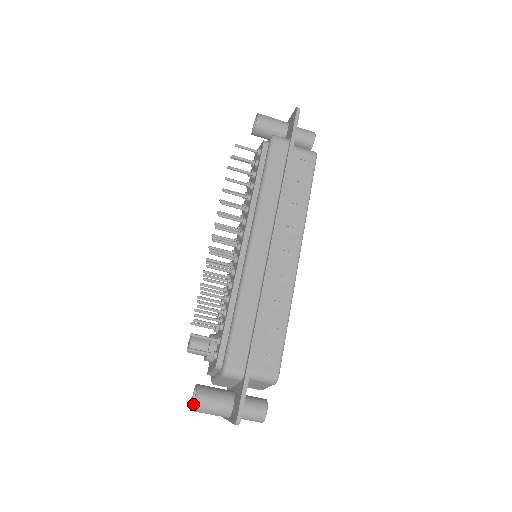
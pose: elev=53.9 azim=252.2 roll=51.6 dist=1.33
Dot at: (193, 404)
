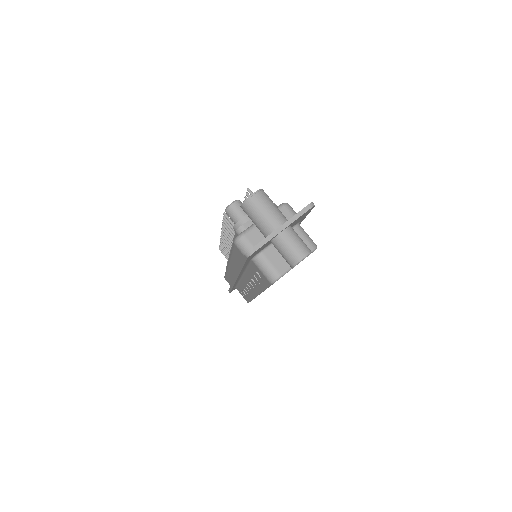
Dot at: occluded
